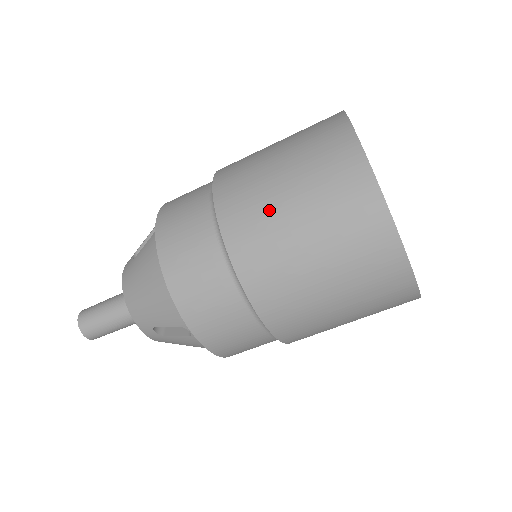
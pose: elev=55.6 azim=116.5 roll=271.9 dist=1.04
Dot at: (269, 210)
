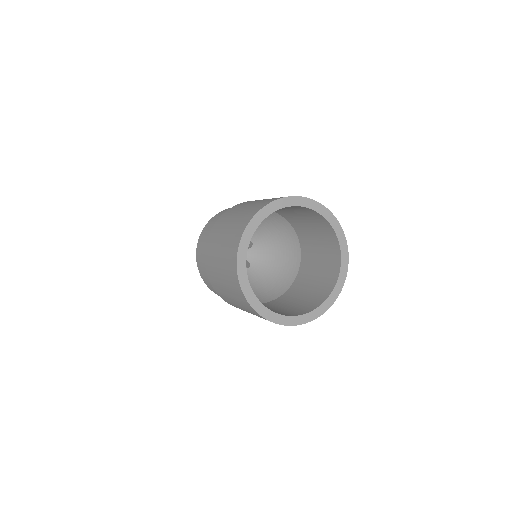
Dot at: (216, 244)
